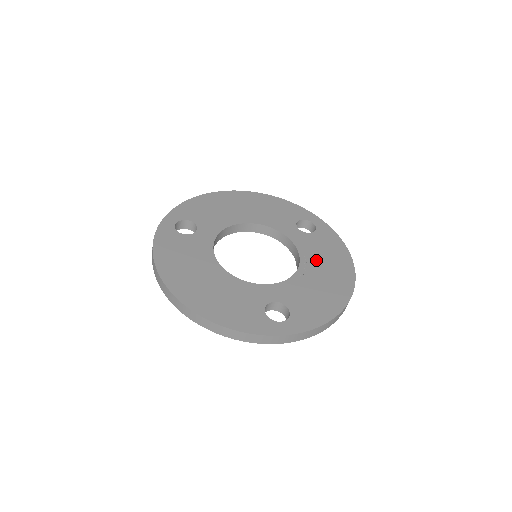
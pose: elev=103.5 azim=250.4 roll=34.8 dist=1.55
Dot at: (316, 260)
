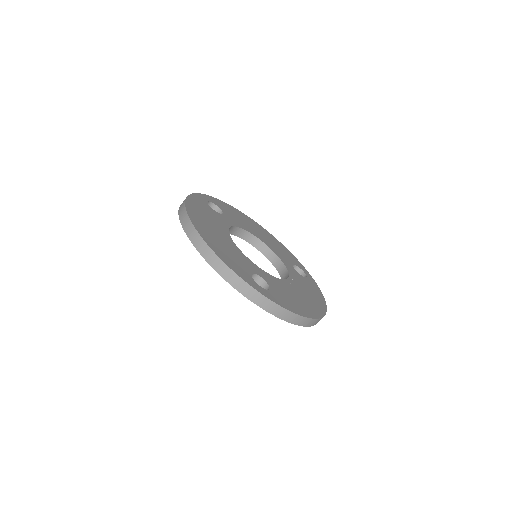
Dot at: (300, 287)
